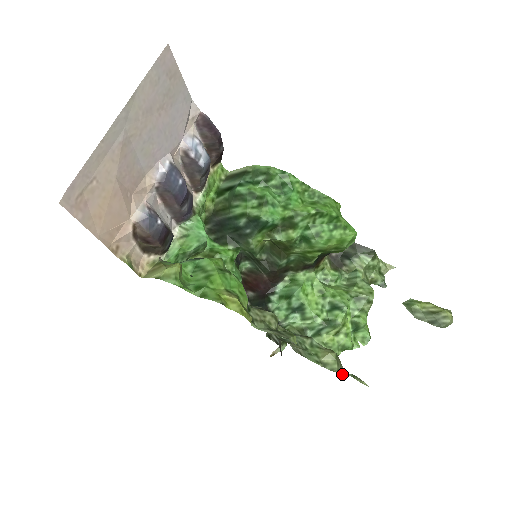
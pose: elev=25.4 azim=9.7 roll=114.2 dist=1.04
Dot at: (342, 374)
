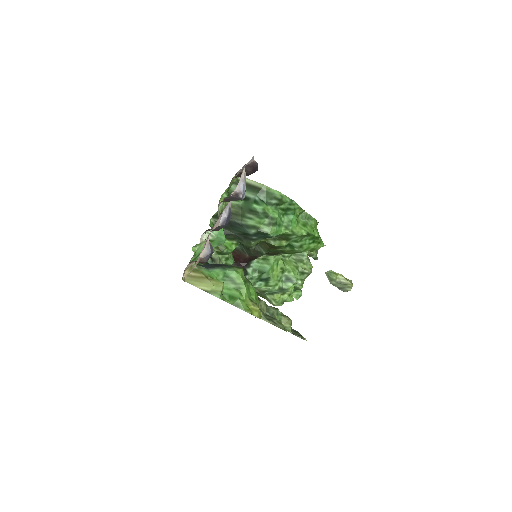
Dot at: (294, 334)
